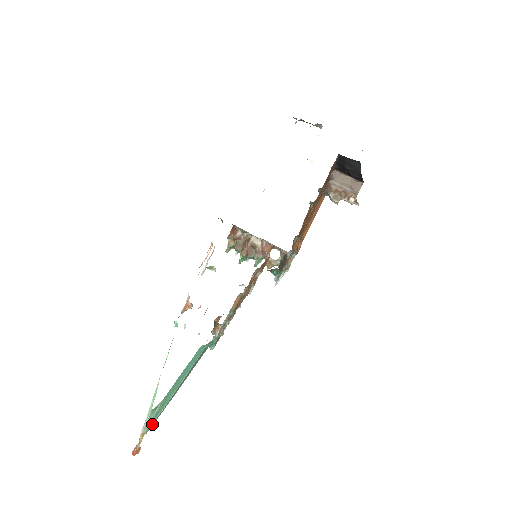
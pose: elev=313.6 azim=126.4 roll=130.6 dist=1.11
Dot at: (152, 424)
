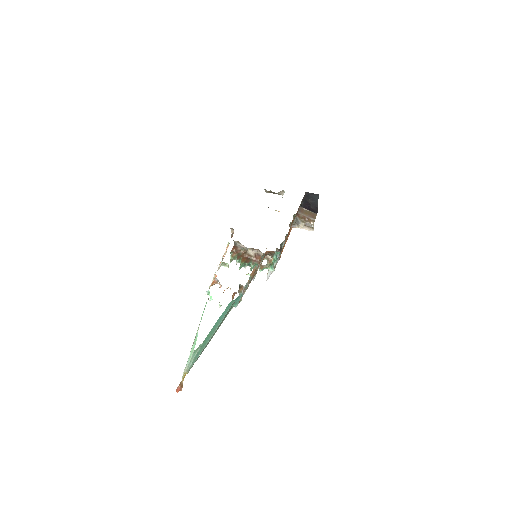
Dot at: occluded
